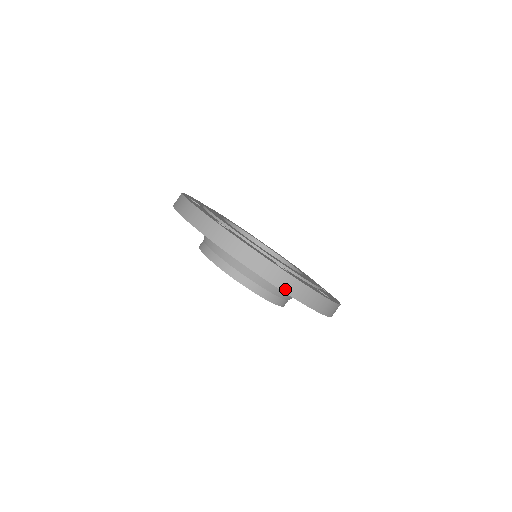
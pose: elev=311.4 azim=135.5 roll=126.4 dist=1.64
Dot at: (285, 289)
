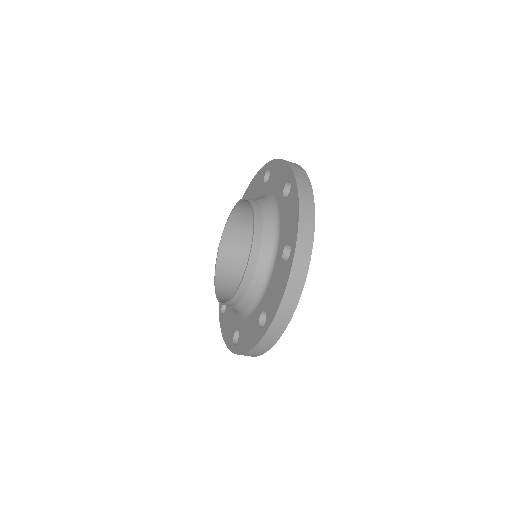
Dot at: (299, 181)
